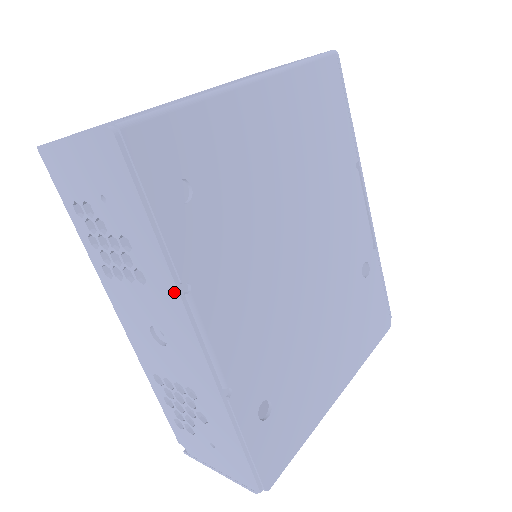
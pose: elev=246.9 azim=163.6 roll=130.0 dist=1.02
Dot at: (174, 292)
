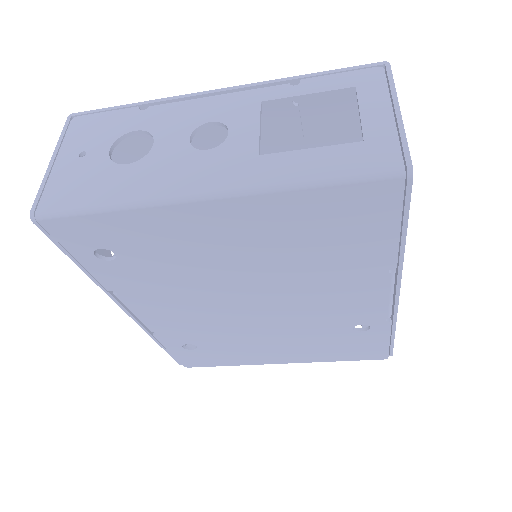
Dot at: occluded
